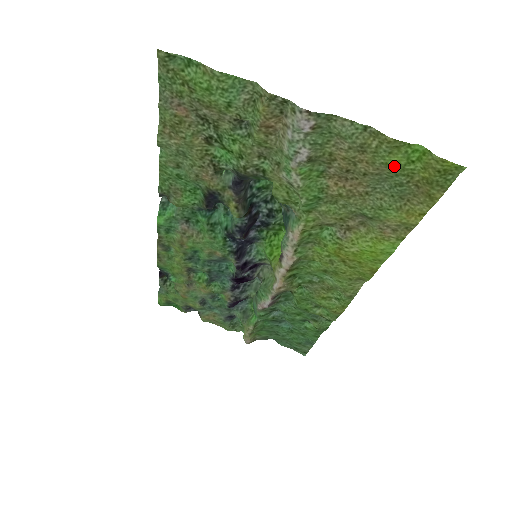
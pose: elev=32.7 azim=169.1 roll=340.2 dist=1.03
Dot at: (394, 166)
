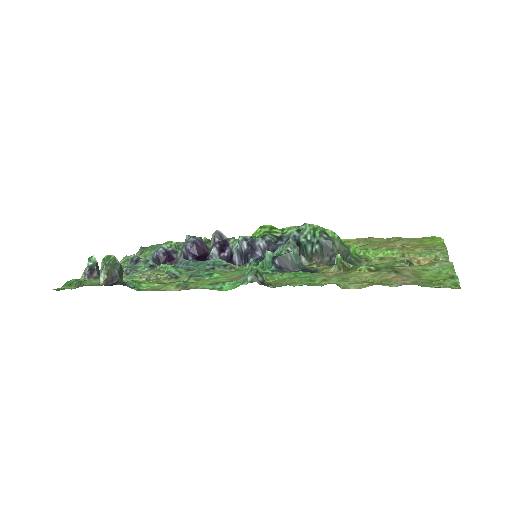
Dot at: (423, 243)
